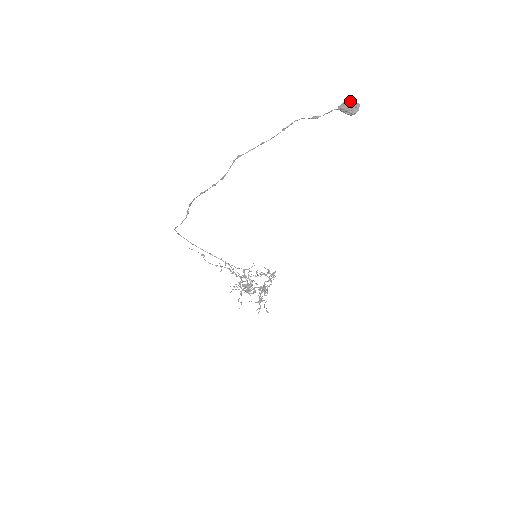
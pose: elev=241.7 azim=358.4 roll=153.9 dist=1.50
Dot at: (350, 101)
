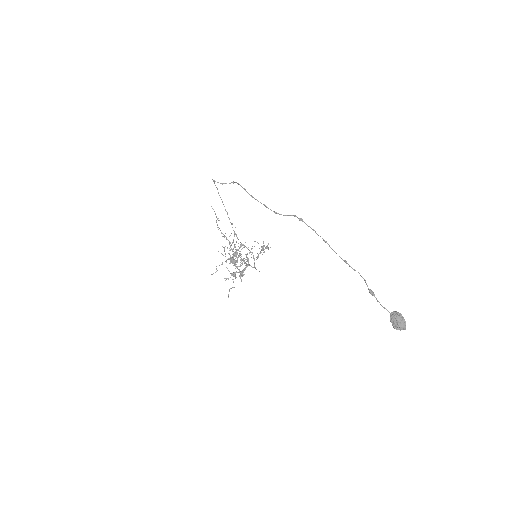
Dot at: (403, 320)
